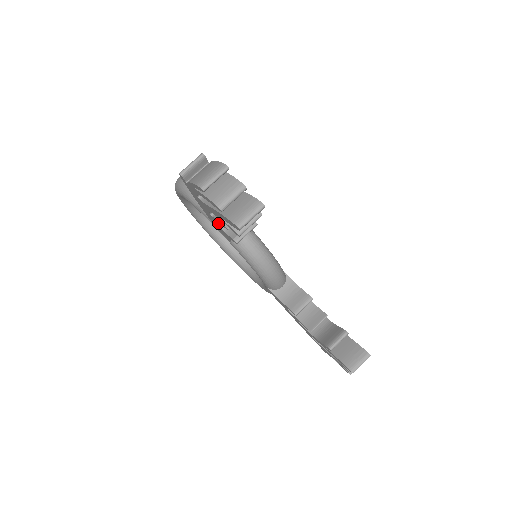
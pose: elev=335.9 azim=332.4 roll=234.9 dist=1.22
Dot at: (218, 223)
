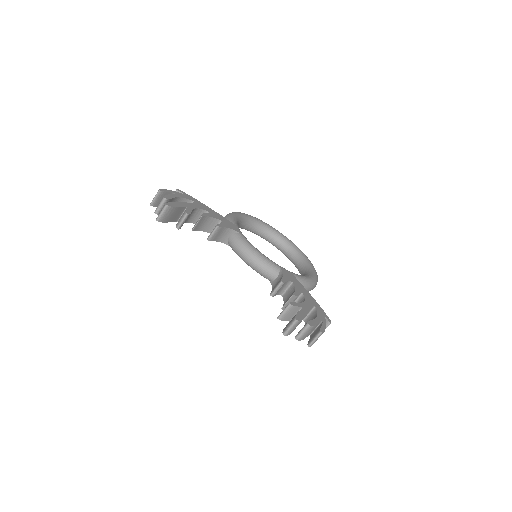
Dot at: (202, 230)
